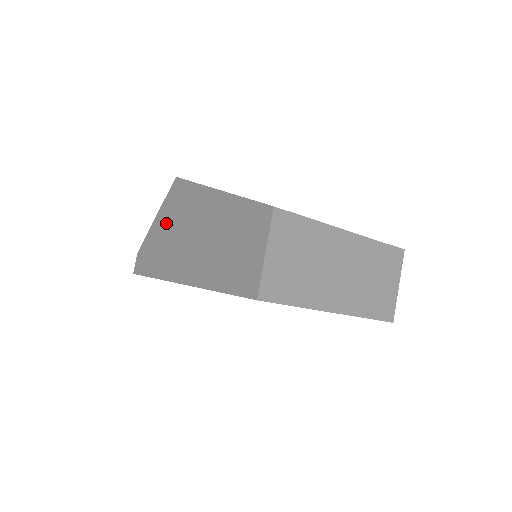
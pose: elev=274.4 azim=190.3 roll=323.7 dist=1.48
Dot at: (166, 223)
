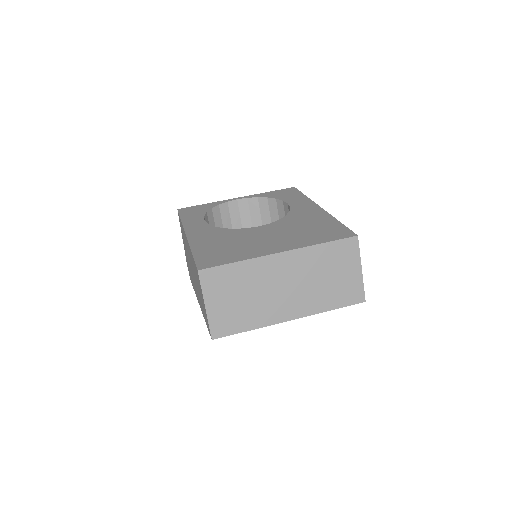
Dot at: occluded
